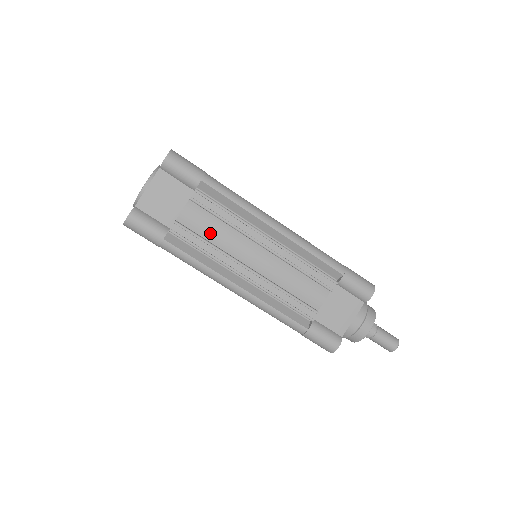
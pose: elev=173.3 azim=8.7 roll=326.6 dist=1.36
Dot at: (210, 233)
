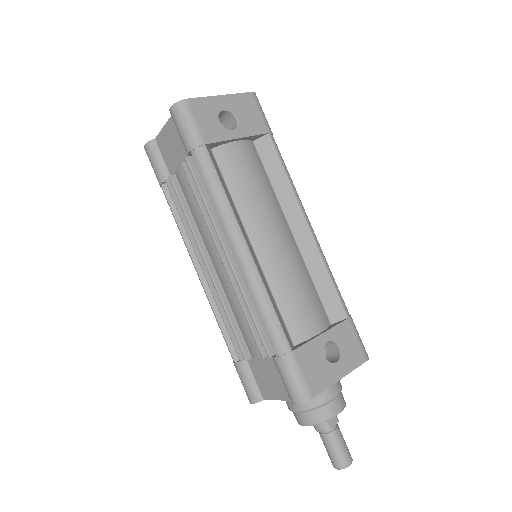
Dot at: (192, 208)
